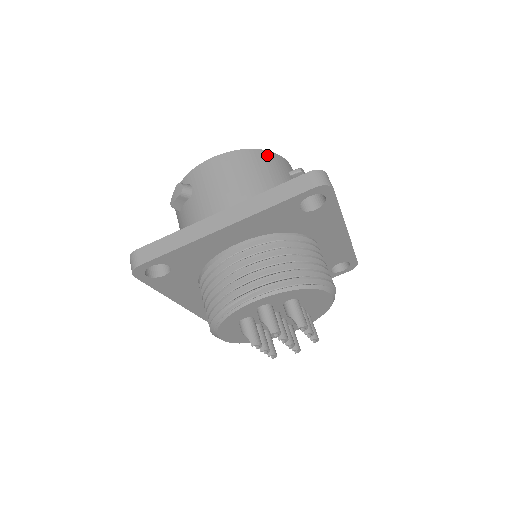
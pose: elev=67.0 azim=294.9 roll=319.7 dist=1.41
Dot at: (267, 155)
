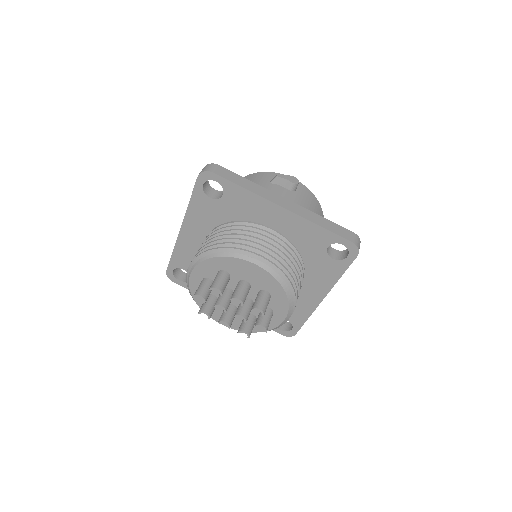
Dot at: (255, 175)
